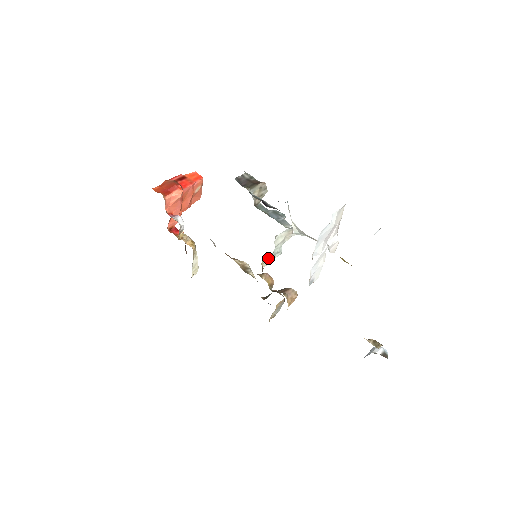
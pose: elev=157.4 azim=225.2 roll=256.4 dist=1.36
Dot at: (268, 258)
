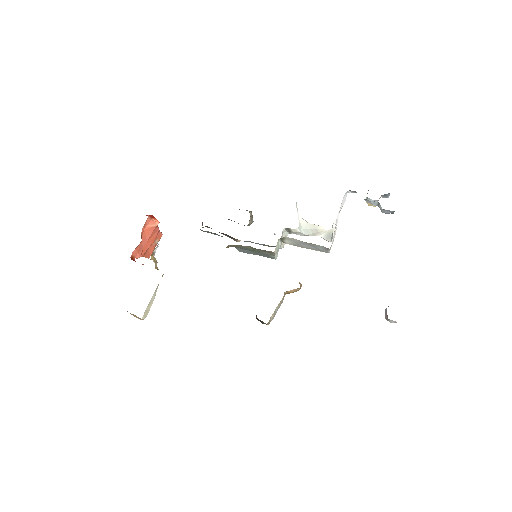
Dot at: (277, 246)
